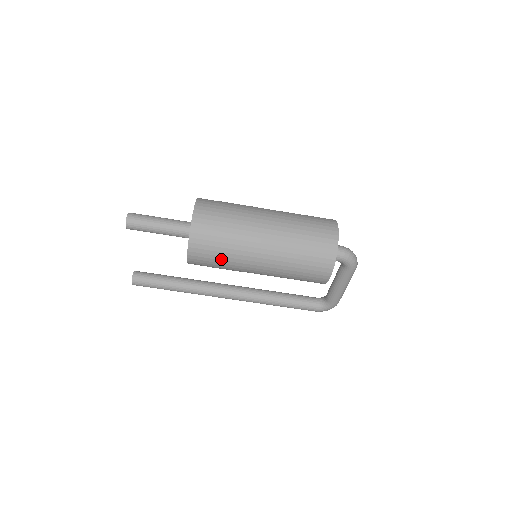
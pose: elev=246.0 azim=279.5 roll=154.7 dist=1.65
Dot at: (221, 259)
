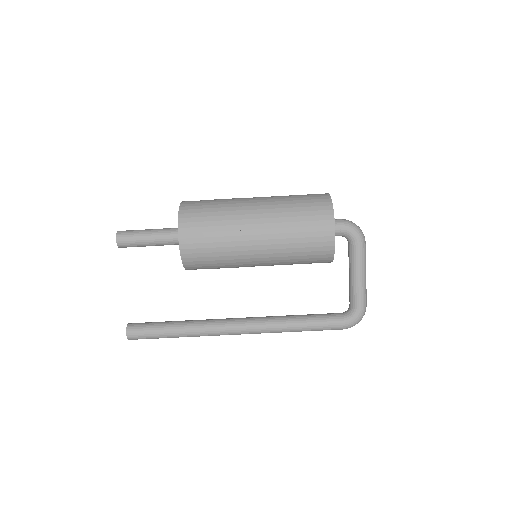
Dot at: (214, 236)
